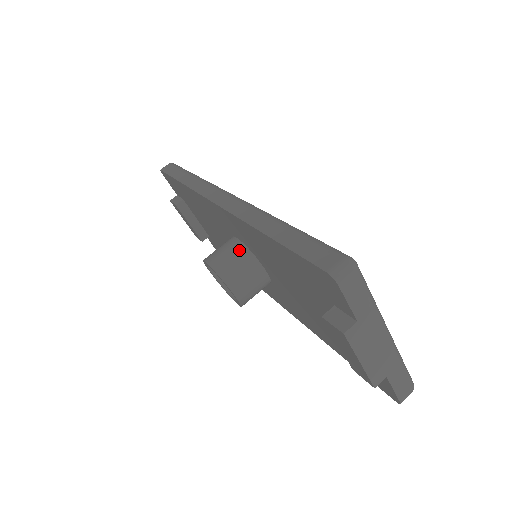
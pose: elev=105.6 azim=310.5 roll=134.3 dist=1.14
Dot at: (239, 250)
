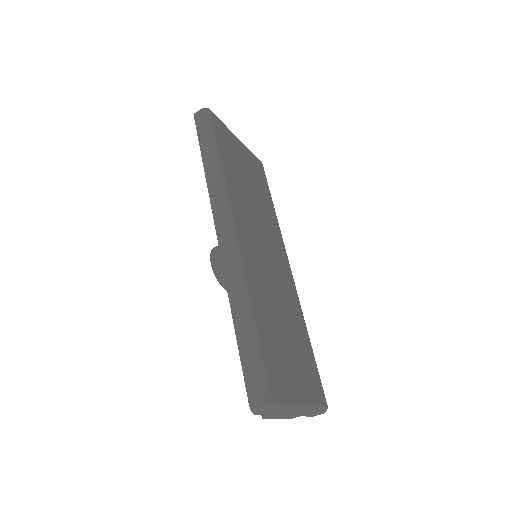
Dot at: occluded
